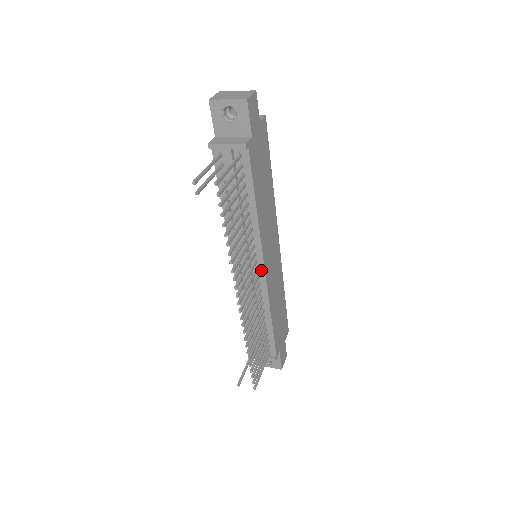
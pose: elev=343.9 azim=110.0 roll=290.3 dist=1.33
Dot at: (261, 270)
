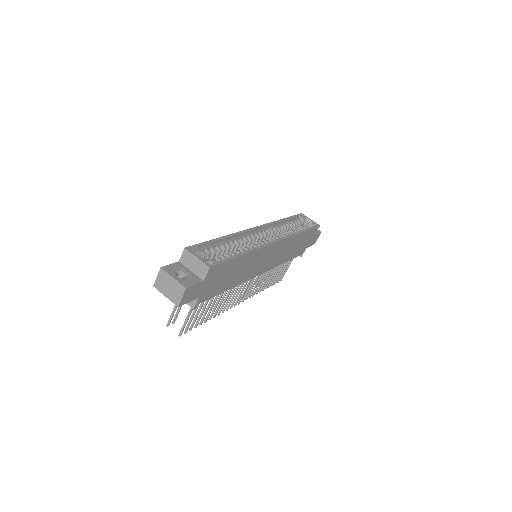
Dot at: occluded
